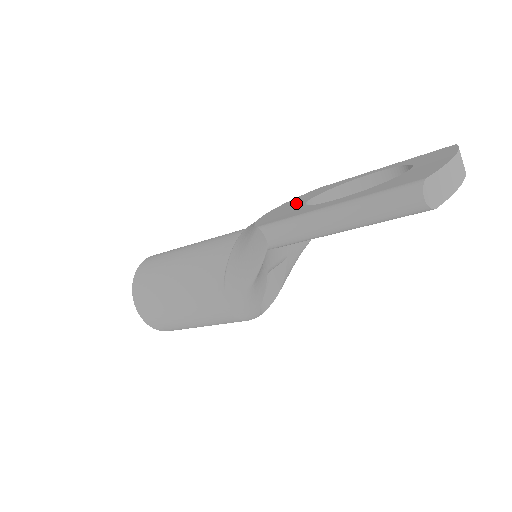
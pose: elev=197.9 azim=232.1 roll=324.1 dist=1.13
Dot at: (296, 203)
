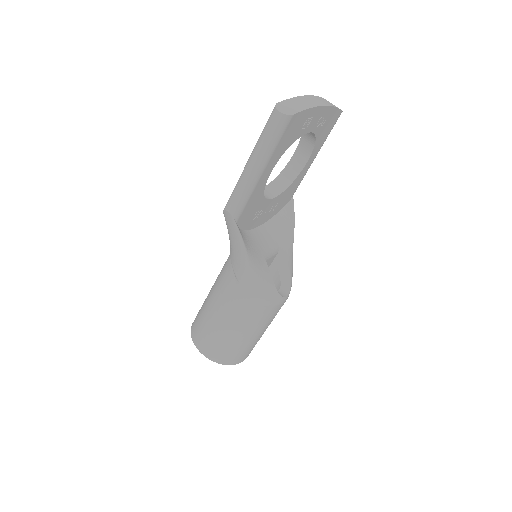
Dot at: occluded
